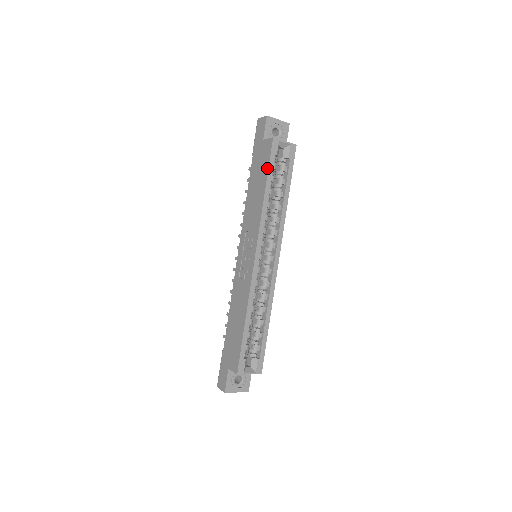
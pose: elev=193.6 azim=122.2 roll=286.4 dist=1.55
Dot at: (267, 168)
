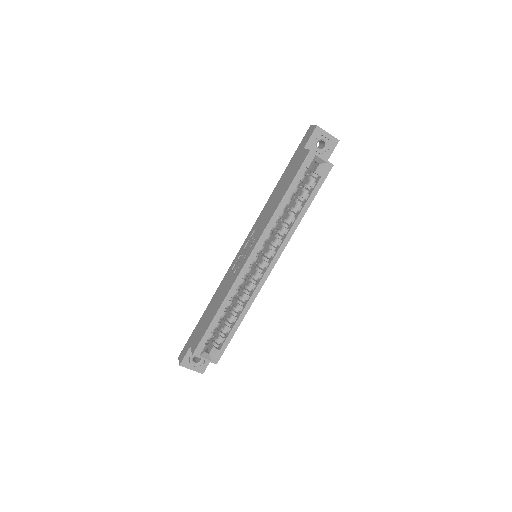
Dot at: (293, 178)
